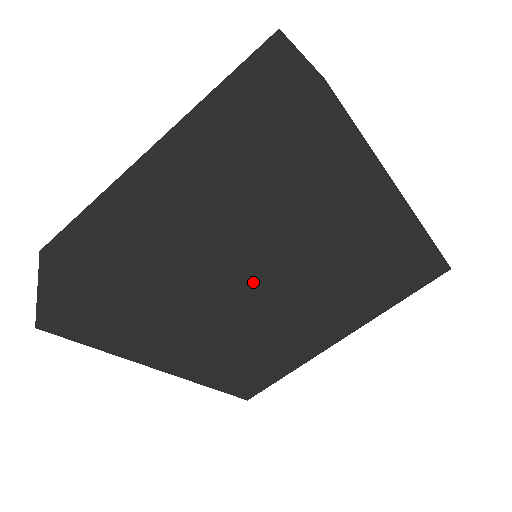
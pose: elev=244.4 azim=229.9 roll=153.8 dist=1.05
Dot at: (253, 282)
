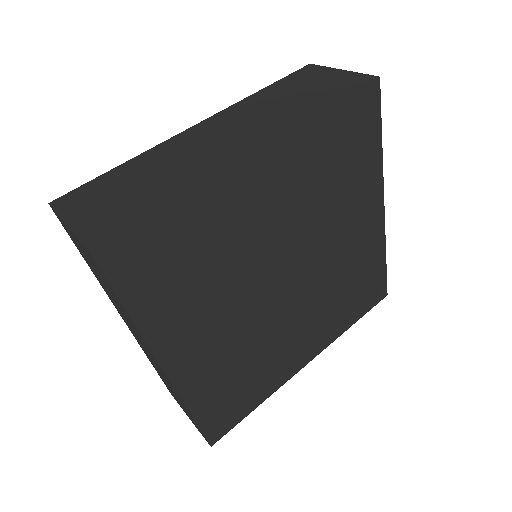
Dot at: (280, 258)
